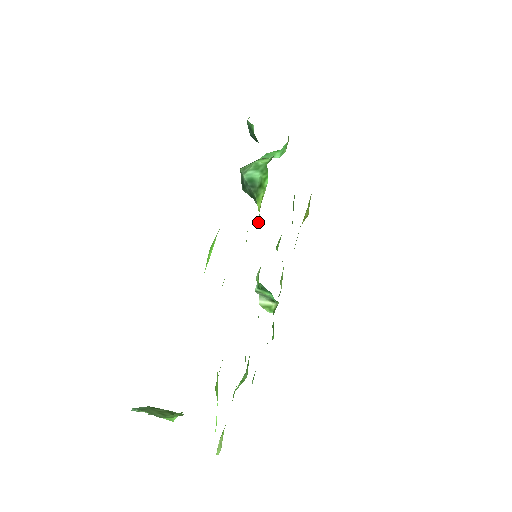
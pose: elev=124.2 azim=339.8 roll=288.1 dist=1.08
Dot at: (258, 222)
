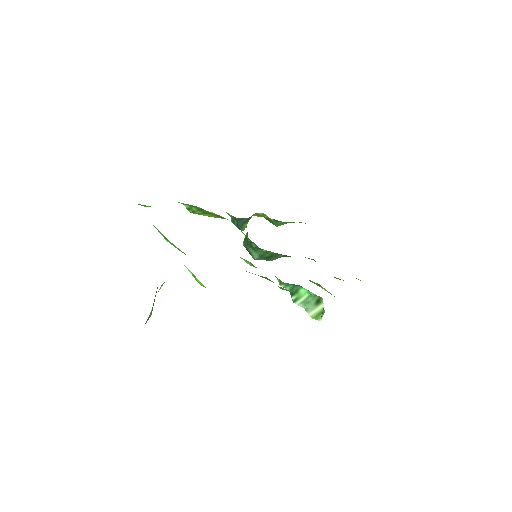
Dot at: occluded
